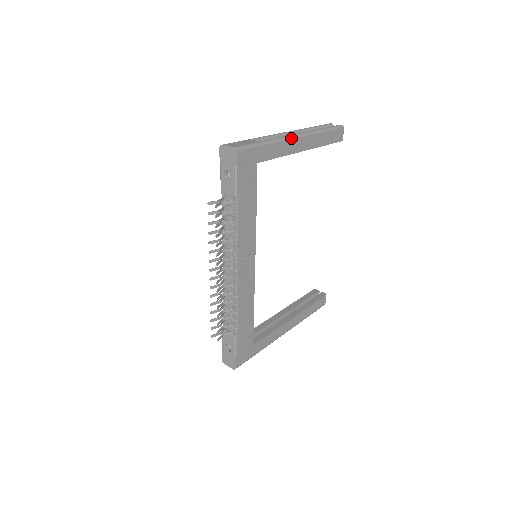
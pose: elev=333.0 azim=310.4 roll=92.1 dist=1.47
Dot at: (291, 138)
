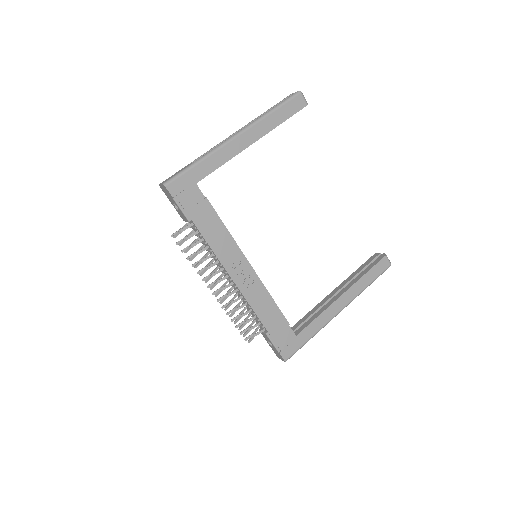
Dot at: (228, 142)
